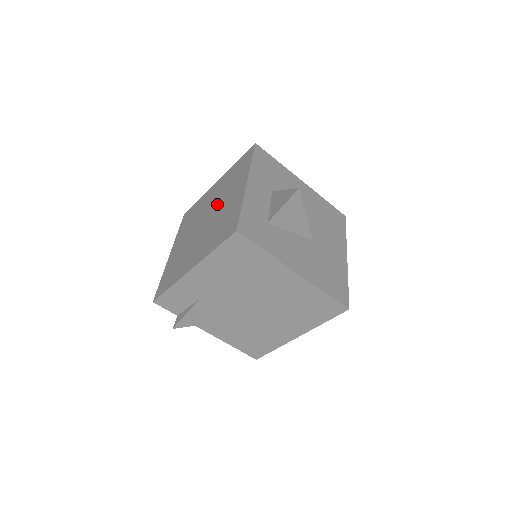
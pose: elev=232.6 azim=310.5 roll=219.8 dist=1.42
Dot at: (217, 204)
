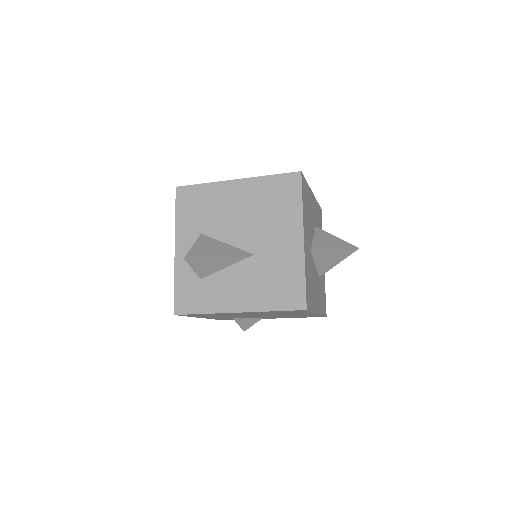
Dot at: occluded
